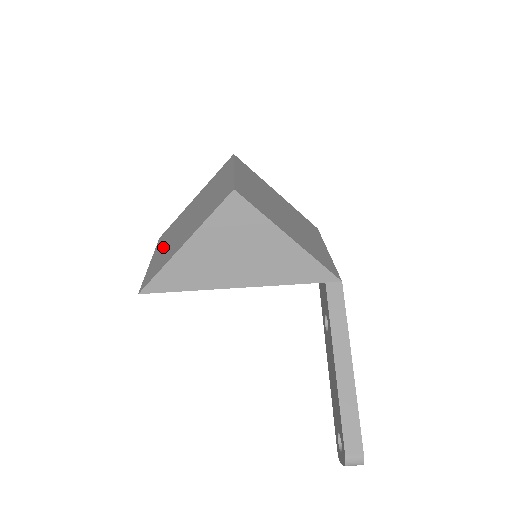
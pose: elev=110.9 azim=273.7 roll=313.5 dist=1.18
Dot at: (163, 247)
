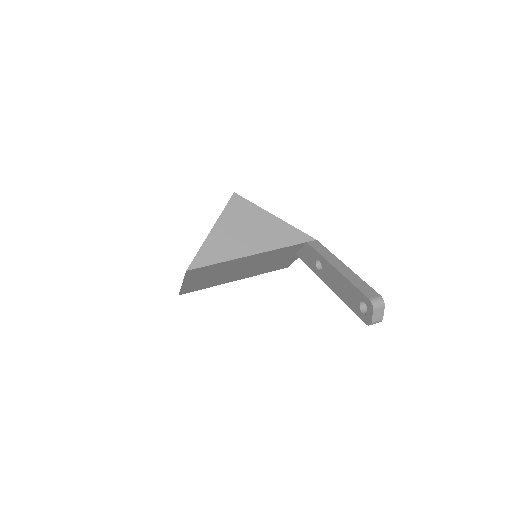
Dot at: occluded
